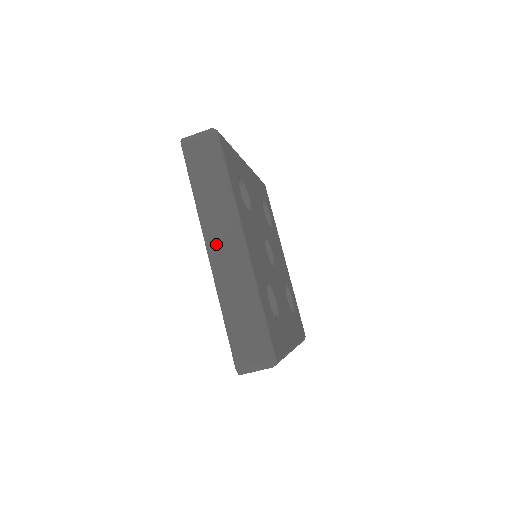
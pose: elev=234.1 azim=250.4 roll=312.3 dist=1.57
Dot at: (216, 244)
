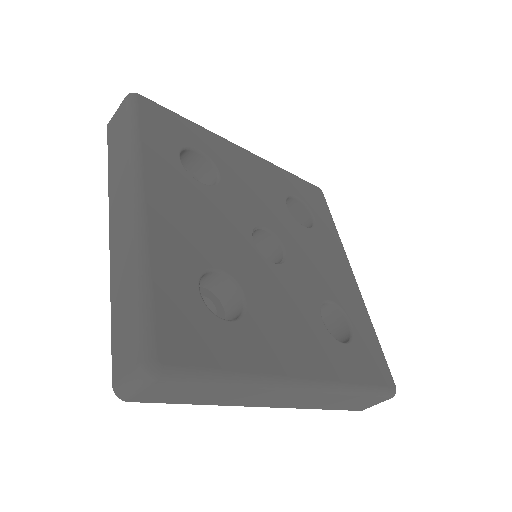
Dot at: (116, 216)
